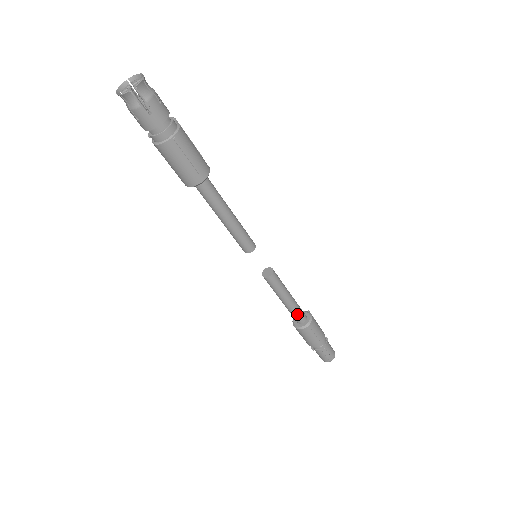
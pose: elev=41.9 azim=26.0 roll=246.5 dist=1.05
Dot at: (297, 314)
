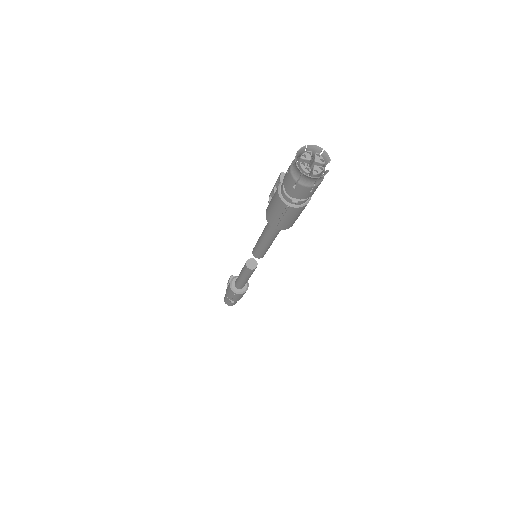
Dot at: occluded
